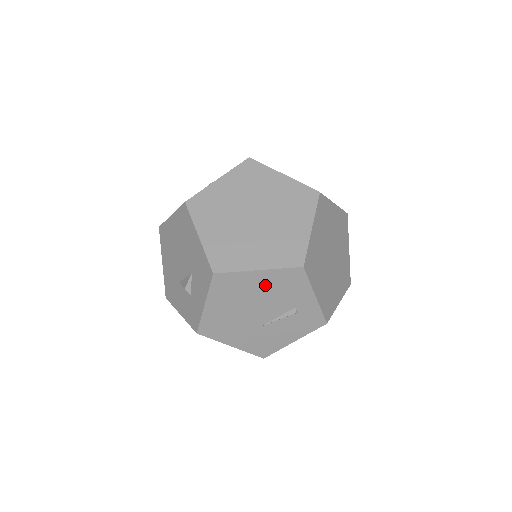
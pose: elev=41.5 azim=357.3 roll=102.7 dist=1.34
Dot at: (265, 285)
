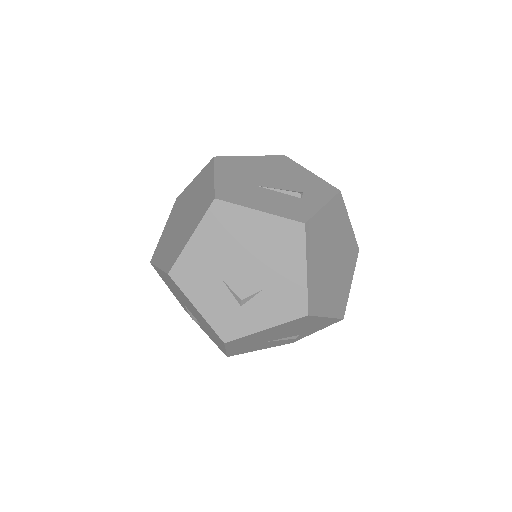
Dot at: (313, 324)
